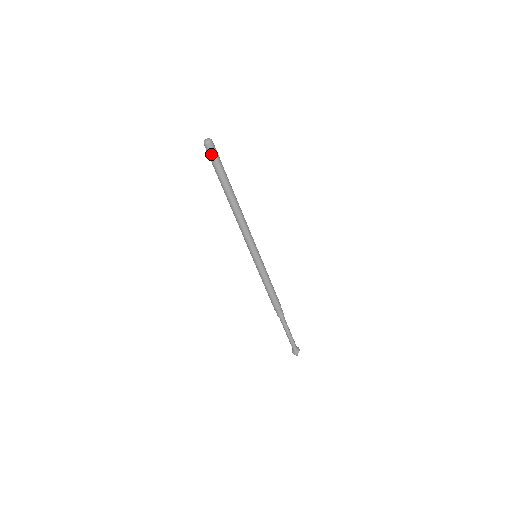
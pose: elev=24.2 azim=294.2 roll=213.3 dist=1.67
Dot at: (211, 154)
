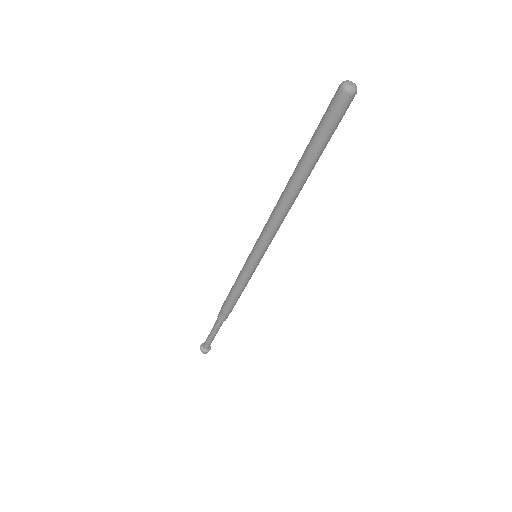
Dot at: (339, 113)
